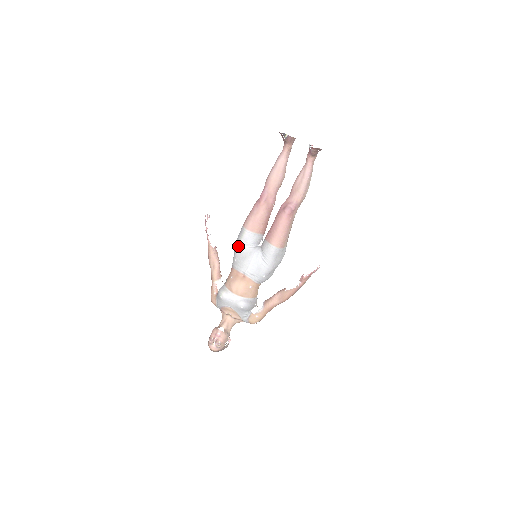
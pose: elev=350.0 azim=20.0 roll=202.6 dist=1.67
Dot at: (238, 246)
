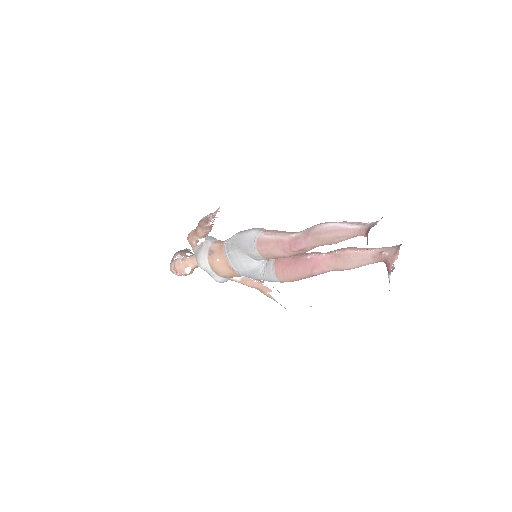
Dot at: (240, 249)
